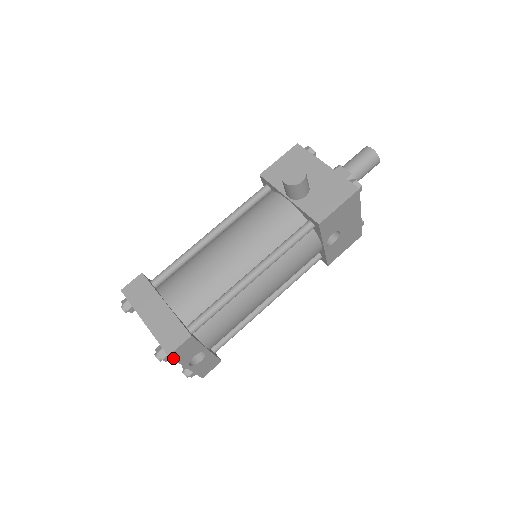
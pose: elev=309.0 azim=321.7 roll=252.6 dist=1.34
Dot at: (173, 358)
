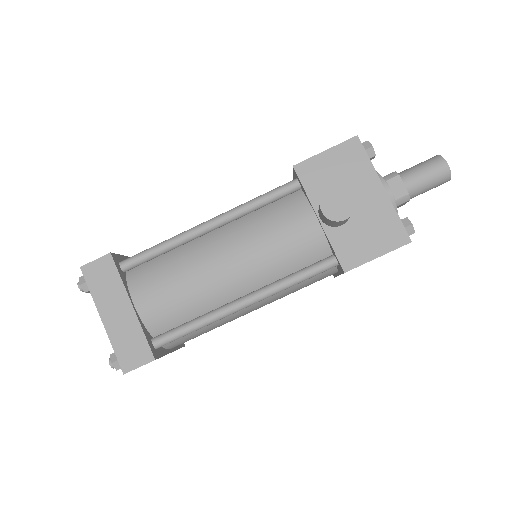
Dot at: occluded
